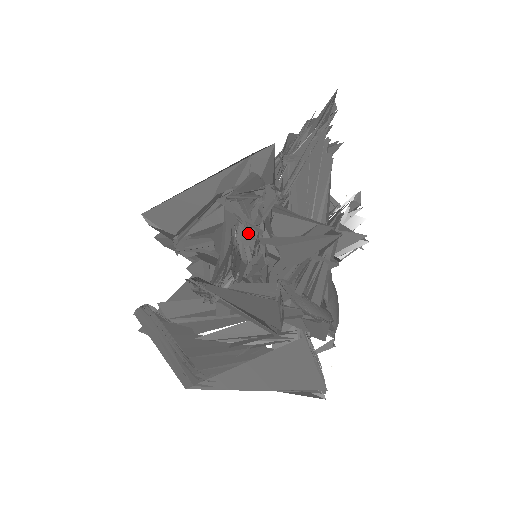
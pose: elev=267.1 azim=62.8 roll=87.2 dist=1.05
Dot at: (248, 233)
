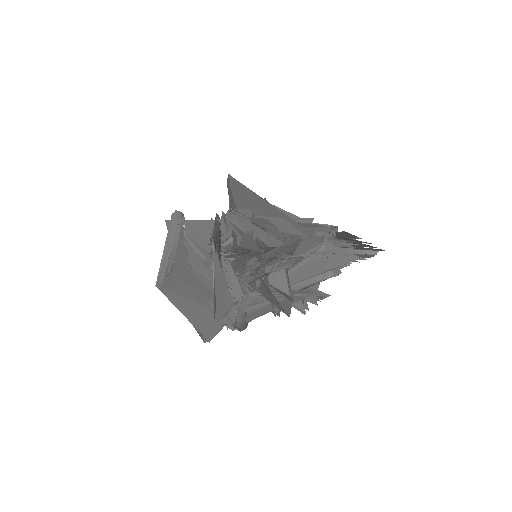
Dot at: (258, 267)
